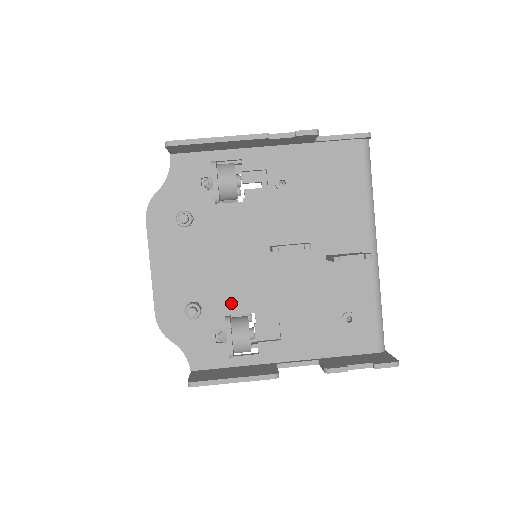
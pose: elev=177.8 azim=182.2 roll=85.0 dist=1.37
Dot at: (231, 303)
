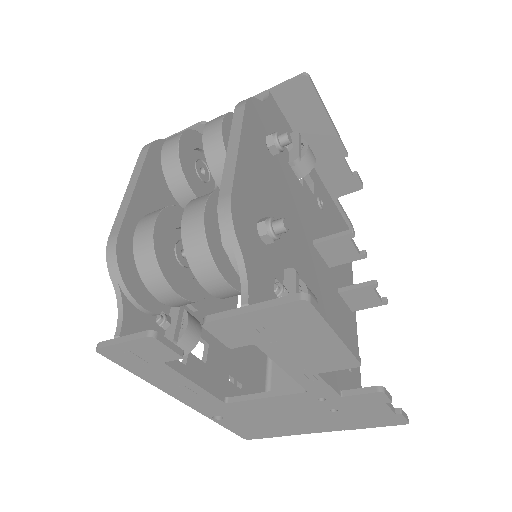
Dot at: (289, 260)
